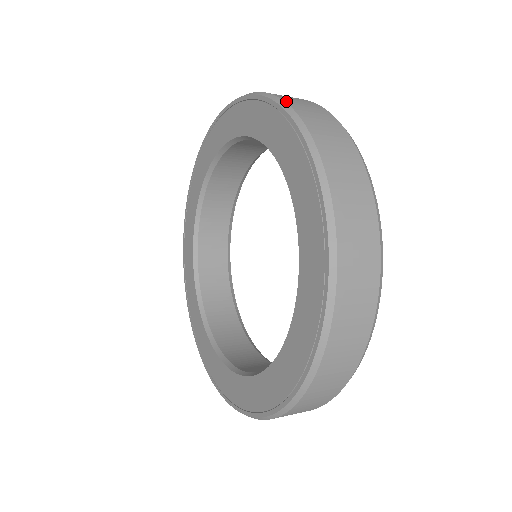
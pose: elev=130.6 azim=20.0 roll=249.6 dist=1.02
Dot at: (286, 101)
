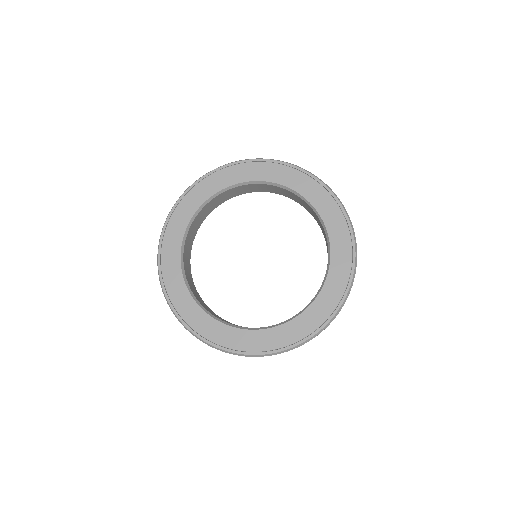
Dot at: occluded
